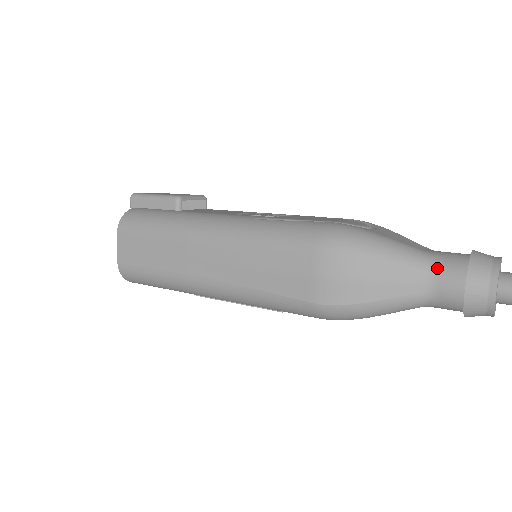
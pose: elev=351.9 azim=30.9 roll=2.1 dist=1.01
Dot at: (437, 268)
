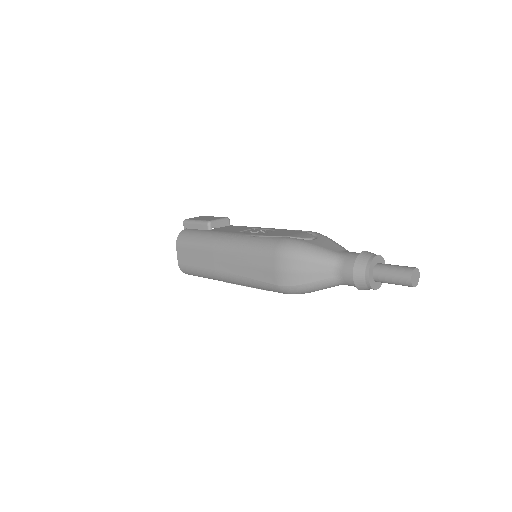
Dot at: (341, 263)
